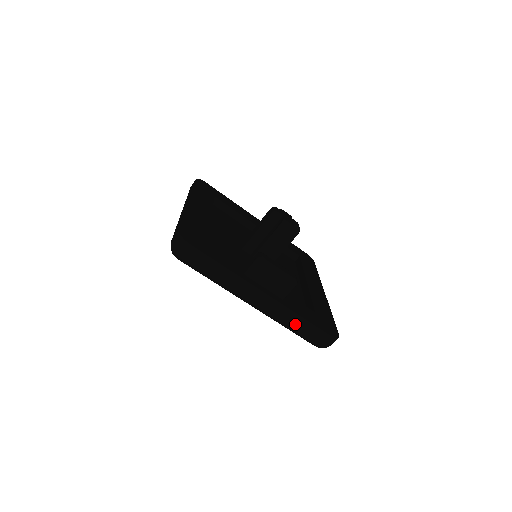
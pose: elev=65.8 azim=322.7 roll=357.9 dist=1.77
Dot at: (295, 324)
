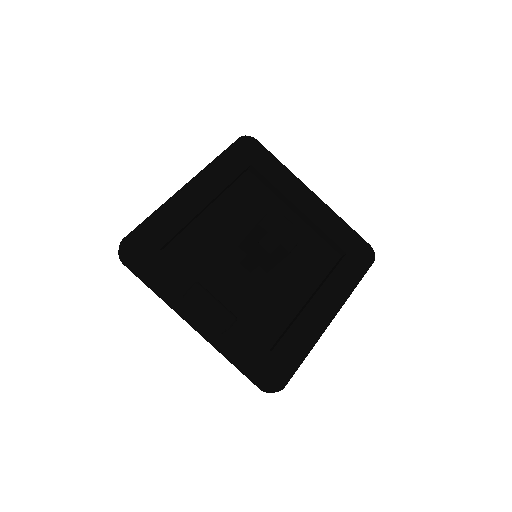
Dot at: (229, 361)
